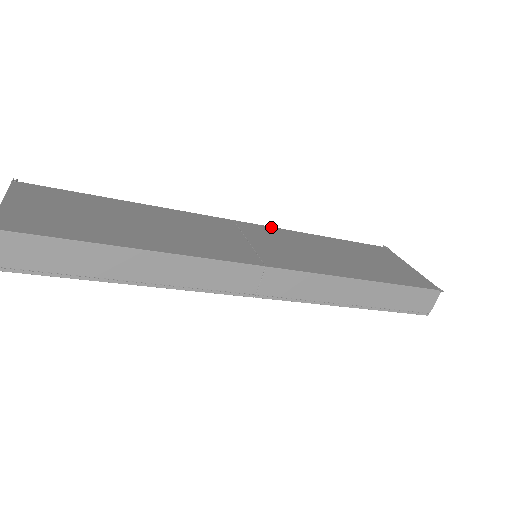
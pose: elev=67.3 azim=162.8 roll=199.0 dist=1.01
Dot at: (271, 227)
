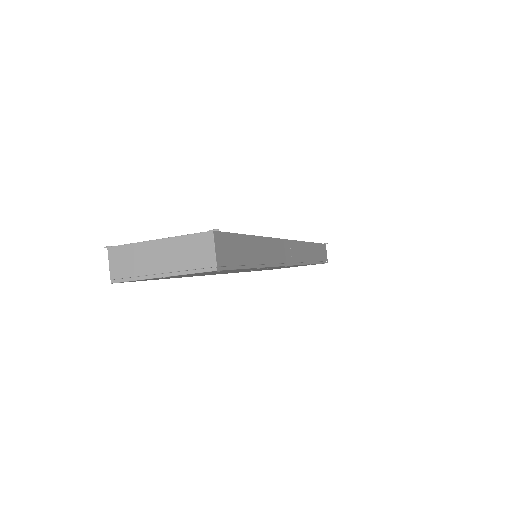
Dot at: occluded
